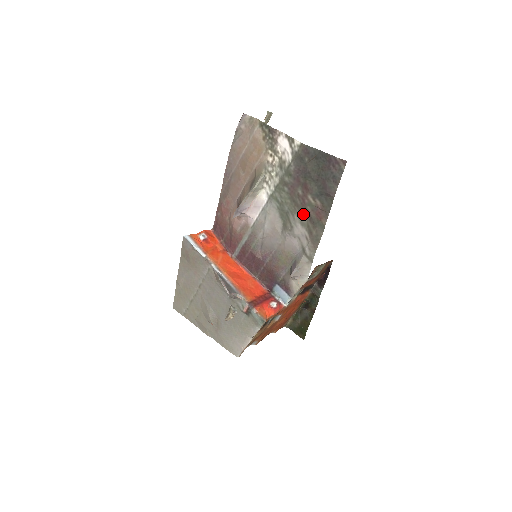
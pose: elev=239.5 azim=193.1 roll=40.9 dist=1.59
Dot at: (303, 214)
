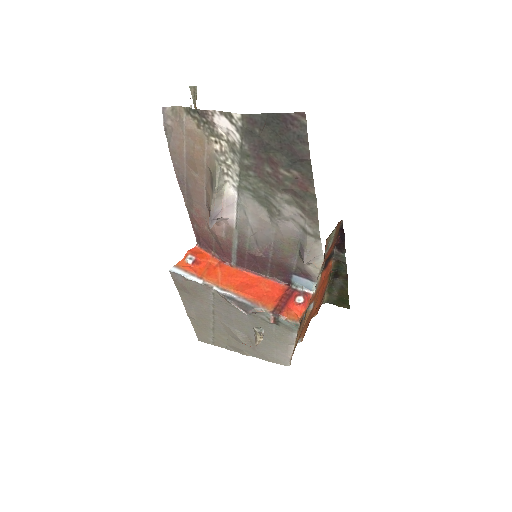
Dot at: (284, 192)
